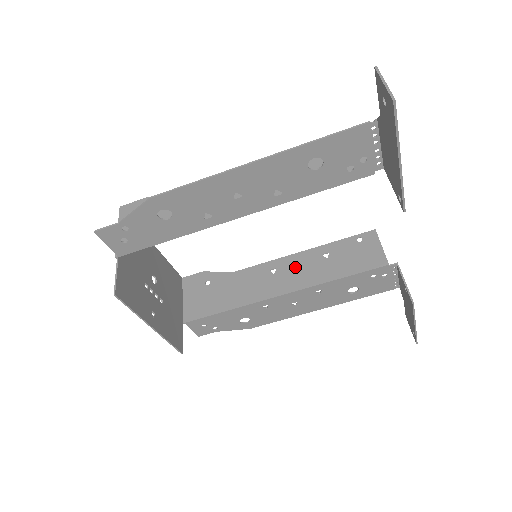
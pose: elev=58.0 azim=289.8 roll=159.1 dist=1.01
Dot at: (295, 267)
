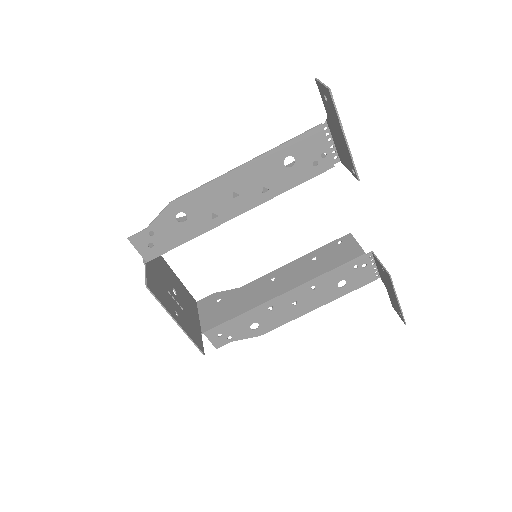
Dot at: (290, 272)
